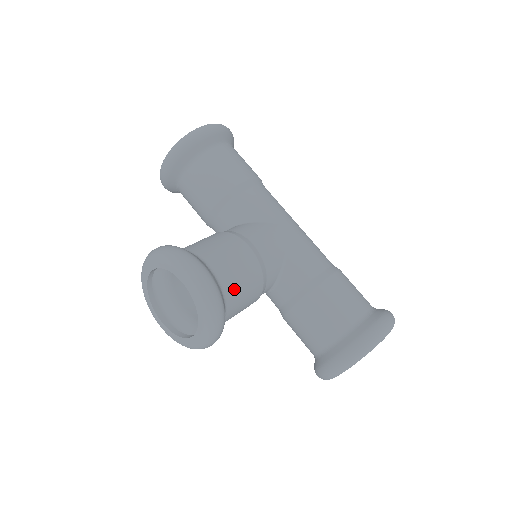
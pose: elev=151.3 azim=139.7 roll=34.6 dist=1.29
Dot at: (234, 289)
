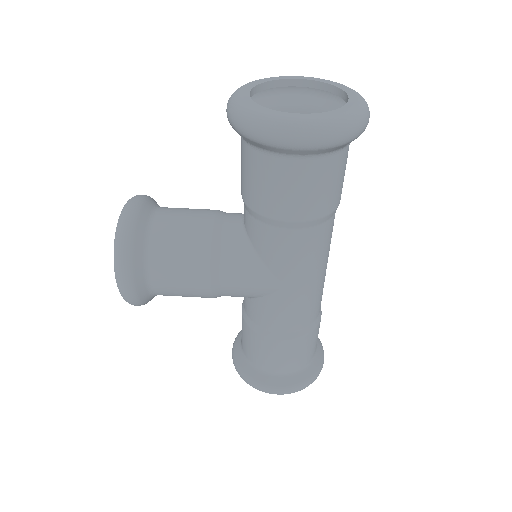
Dot at: (170, 295)
